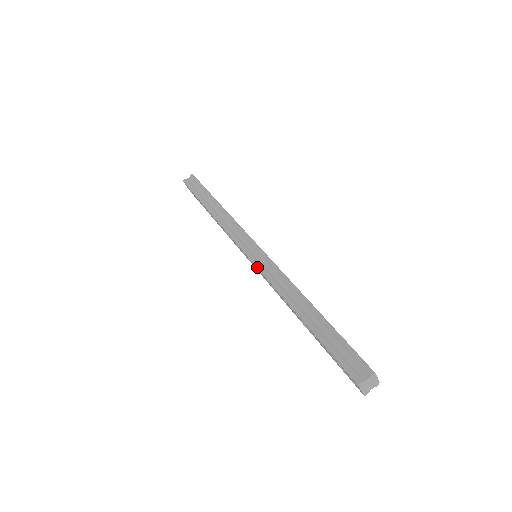
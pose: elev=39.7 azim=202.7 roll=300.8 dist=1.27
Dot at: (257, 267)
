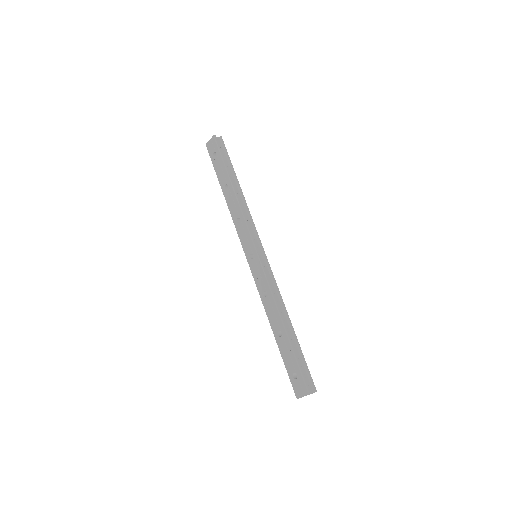
Dot at: (263, 269)
